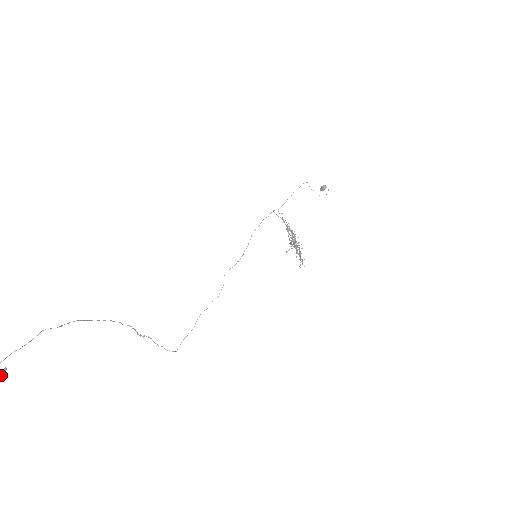
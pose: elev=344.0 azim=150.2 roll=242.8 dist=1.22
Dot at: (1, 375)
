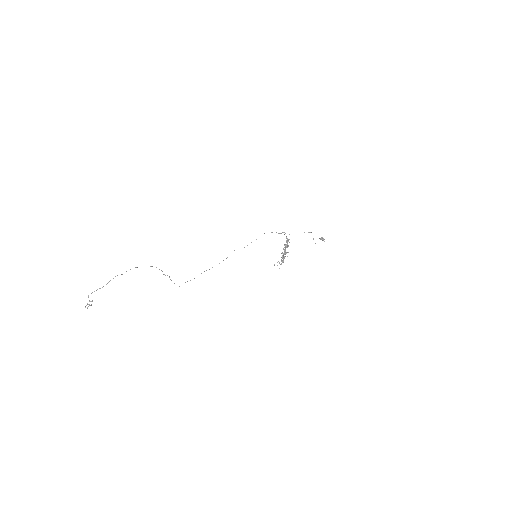
Dot at: occluded
